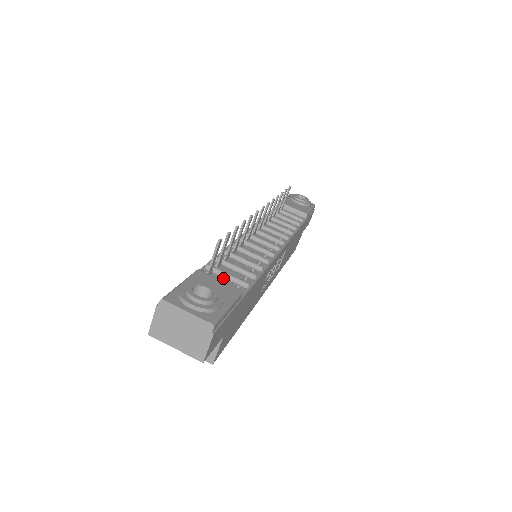
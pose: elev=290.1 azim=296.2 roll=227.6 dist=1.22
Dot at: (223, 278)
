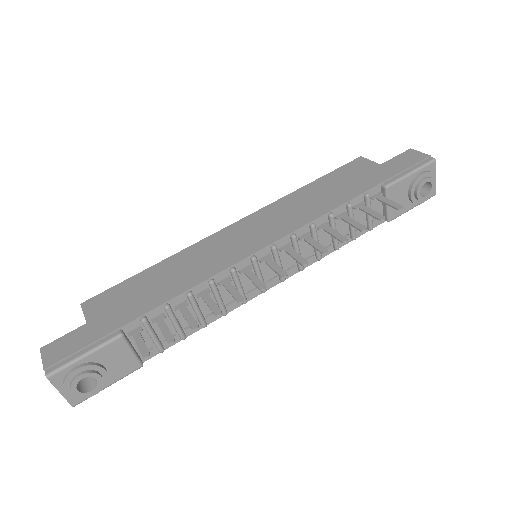
Dot at: (147, 335)
